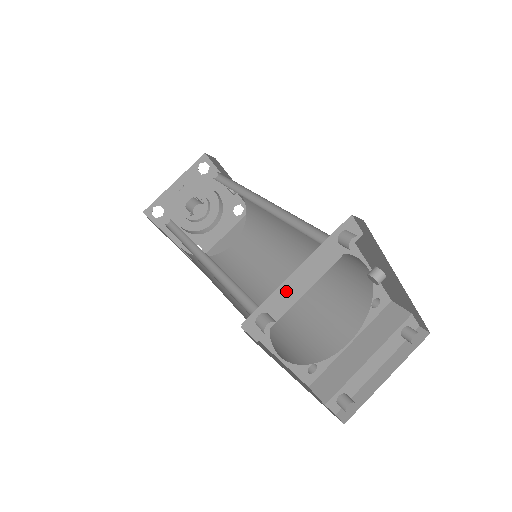
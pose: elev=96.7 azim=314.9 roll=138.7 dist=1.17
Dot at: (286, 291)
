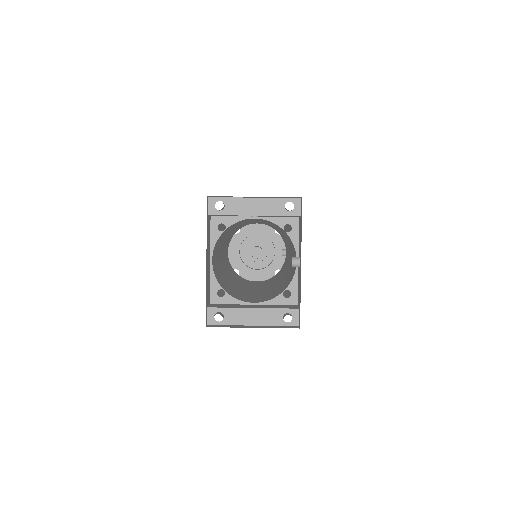
Dot at: (242, 203)
